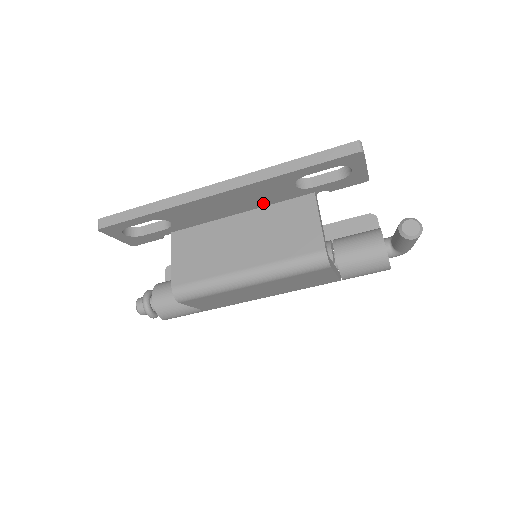
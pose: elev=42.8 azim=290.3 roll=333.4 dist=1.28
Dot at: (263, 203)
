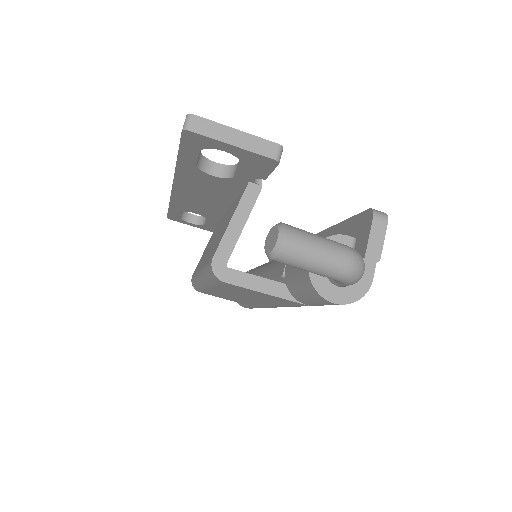
Dot at: (228, 195)
